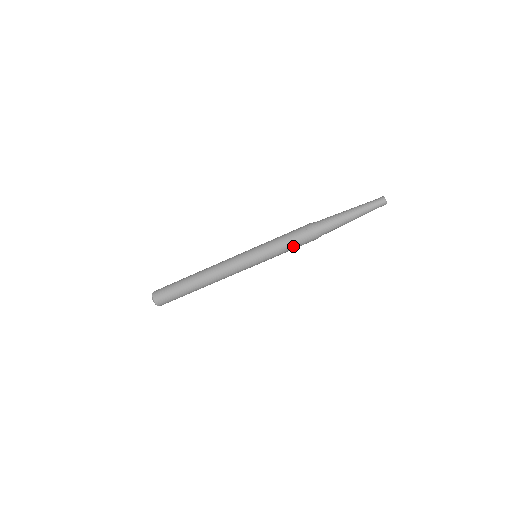
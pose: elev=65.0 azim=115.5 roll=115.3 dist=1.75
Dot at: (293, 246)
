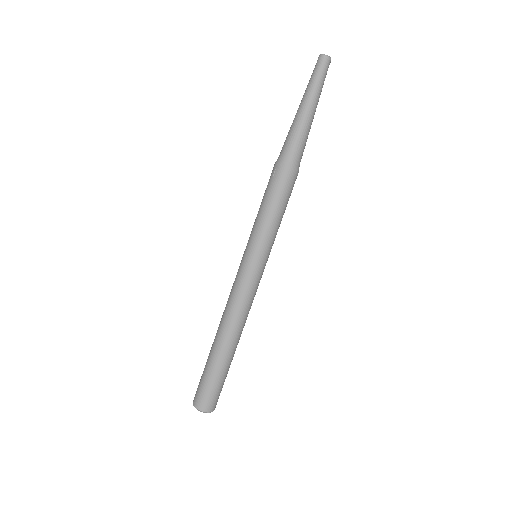
Dot at: (278, 204)
